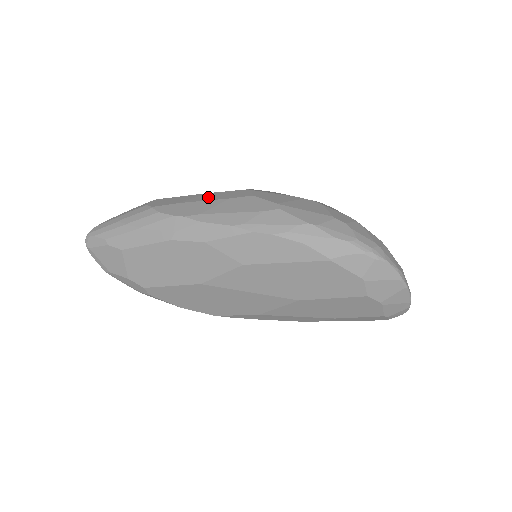
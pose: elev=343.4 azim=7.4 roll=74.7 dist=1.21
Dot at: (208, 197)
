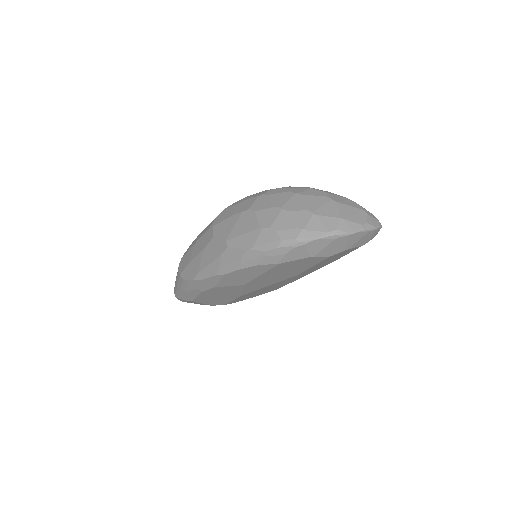
Dot at: (197, 249)
